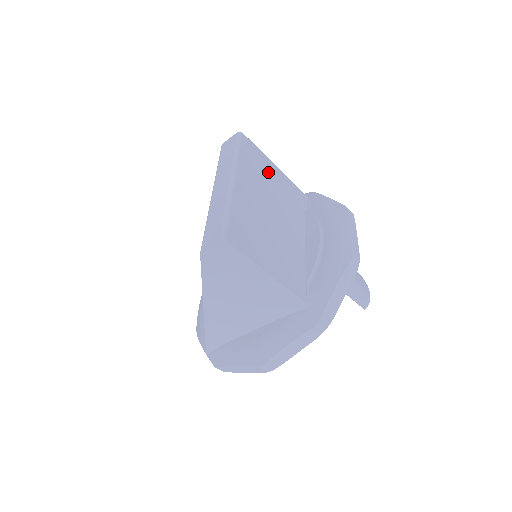
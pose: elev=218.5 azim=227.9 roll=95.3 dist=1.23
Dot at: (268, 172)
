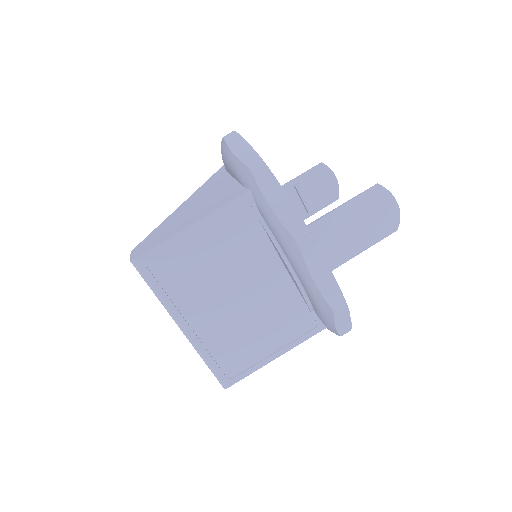
Dot at: (192, 253)
